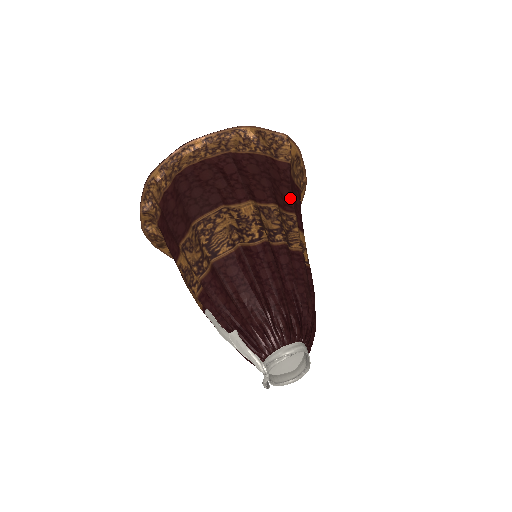
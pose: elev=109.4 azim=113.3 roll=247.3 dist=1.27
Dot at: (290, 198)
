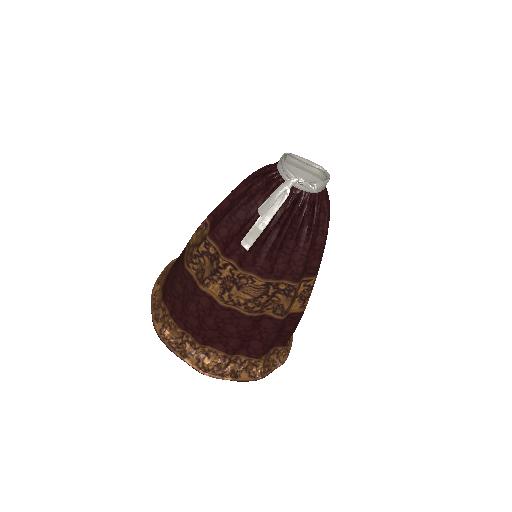
Dot at: occluded
